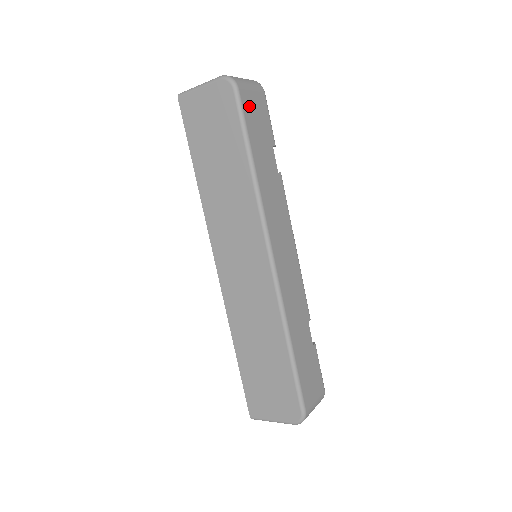
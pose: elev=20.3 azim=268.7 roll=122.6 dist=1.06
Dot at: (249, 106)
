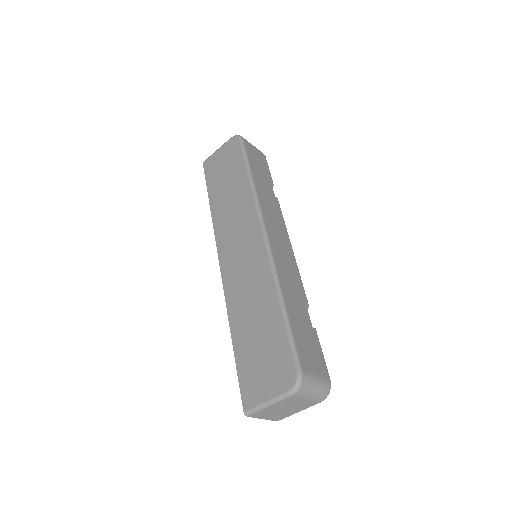
Dot at: (251, 151)
